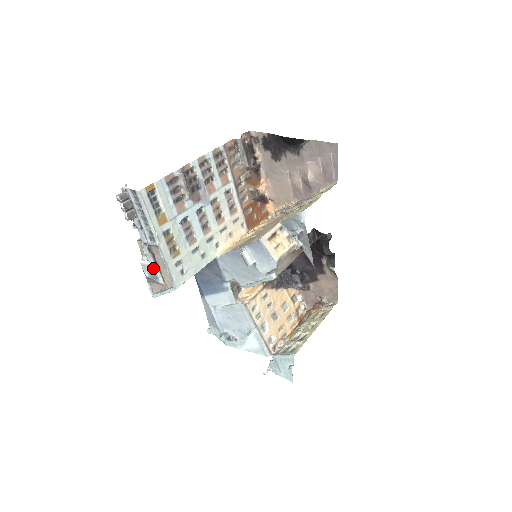
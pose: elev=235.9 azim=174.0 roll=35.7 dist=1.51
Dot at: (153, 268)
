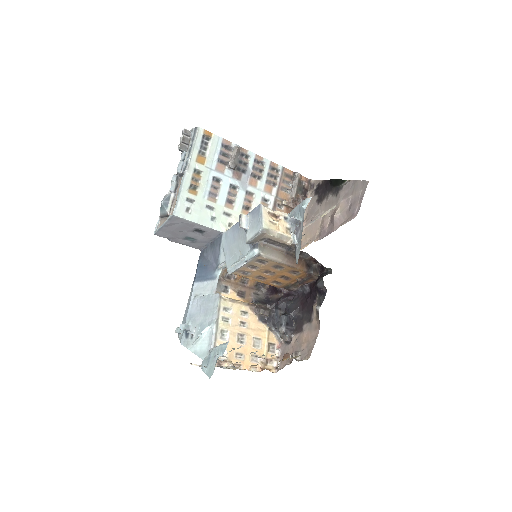
Dot at: (170, 196)
